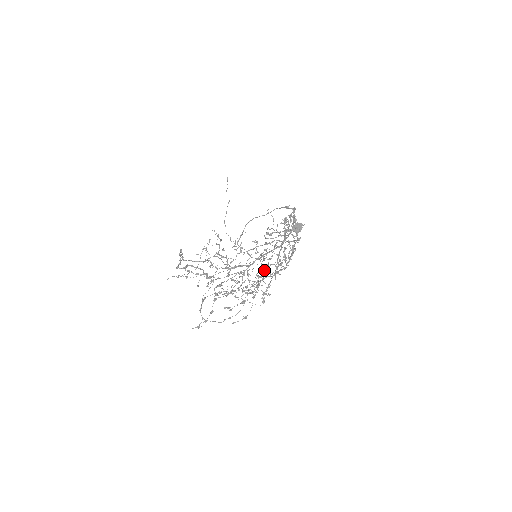
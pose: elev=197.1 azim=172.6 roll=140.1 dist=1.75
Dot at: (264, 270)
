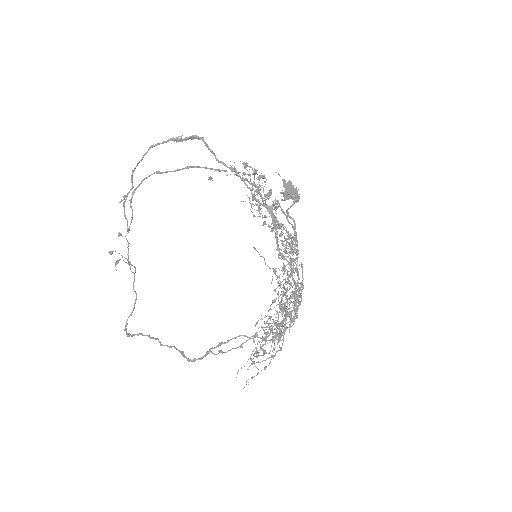
Dot at: occluded
